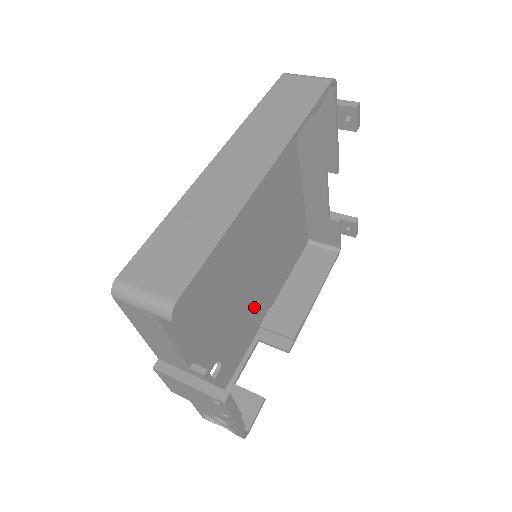
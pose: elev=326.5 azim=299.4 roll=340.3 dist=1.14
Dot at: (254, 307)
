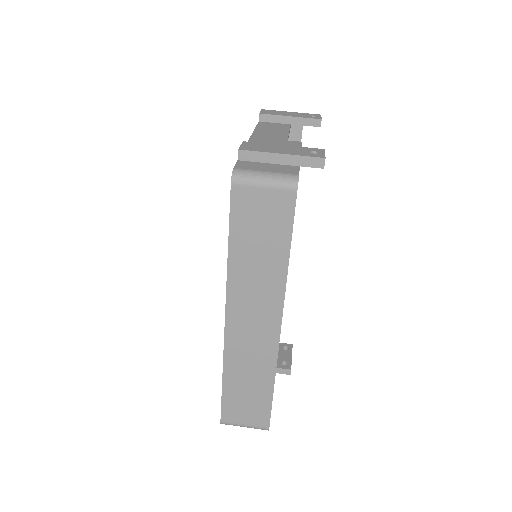
Dot at: occluded
